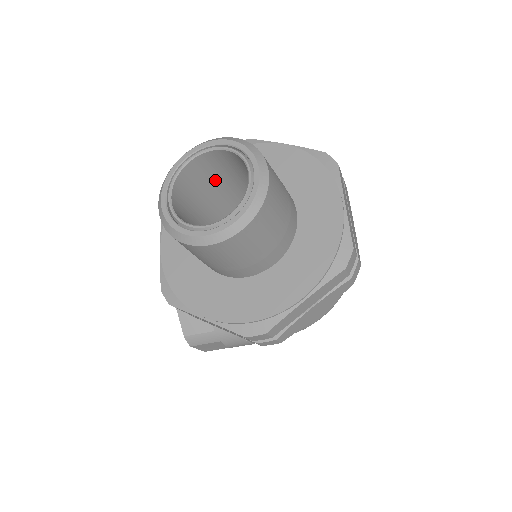
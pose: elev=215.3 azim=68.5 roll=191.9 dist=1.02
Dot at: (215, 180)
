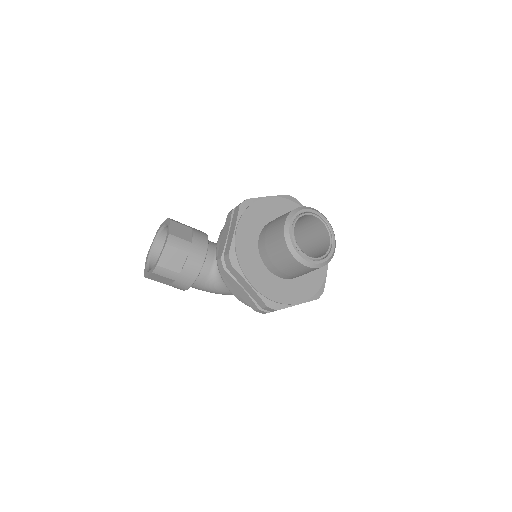
Dot at: occluded
